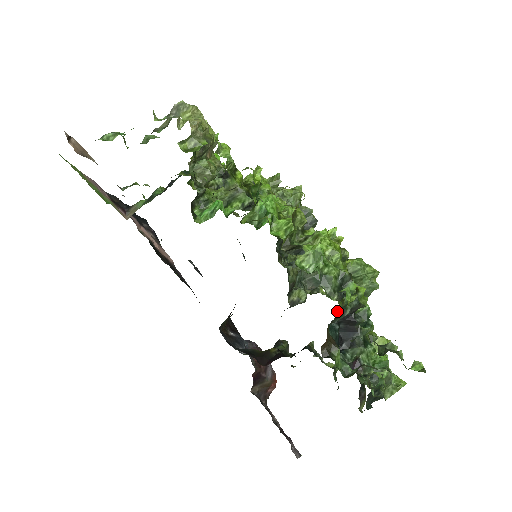
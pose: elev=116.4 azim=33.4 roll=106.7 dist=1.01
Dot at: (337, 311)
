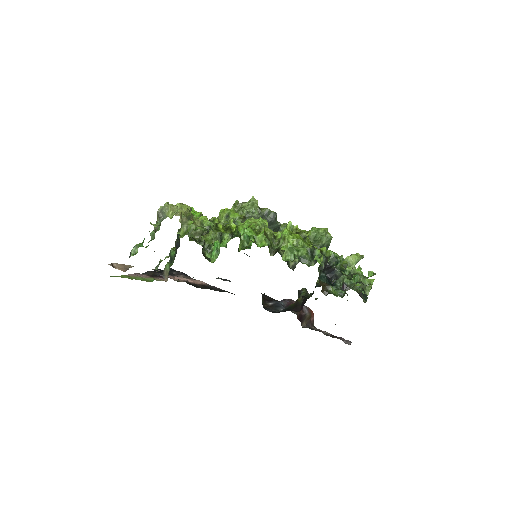
Dot at: (318, 270)
